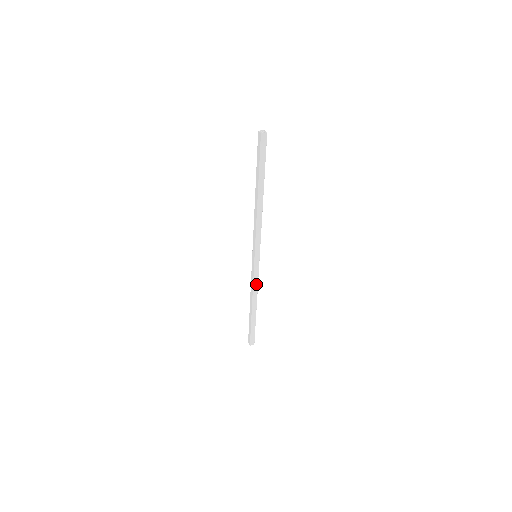
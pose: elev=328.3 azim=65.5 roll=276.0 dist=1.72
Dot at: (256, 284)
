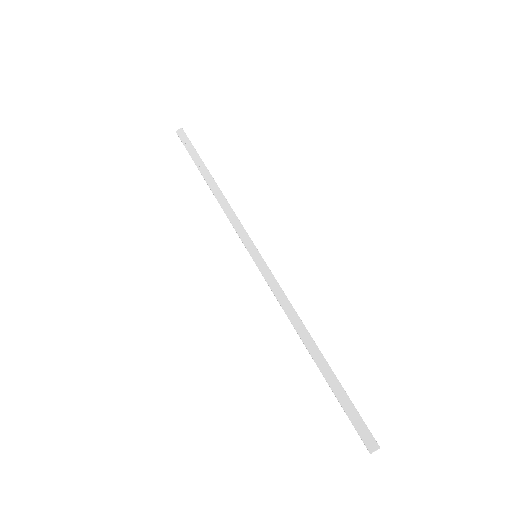
Dot at: (287, 298)
